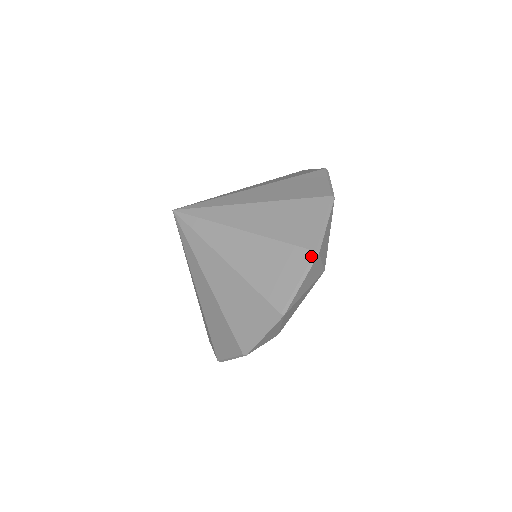
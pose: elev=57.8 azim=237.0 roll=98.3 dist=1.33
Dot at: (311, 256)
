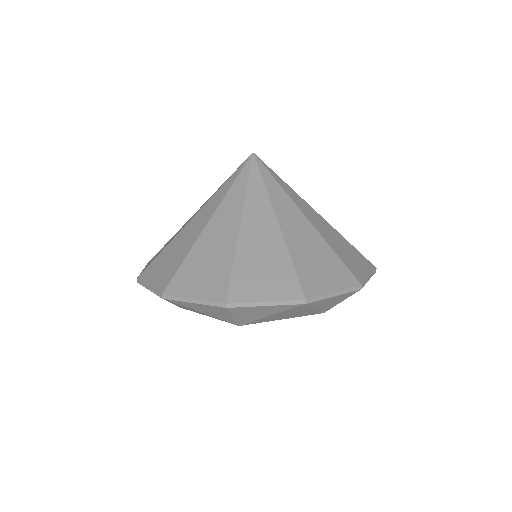
Dot at: (356, 284)
